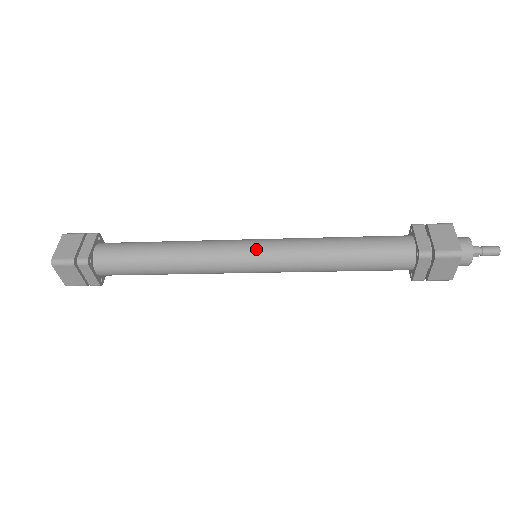
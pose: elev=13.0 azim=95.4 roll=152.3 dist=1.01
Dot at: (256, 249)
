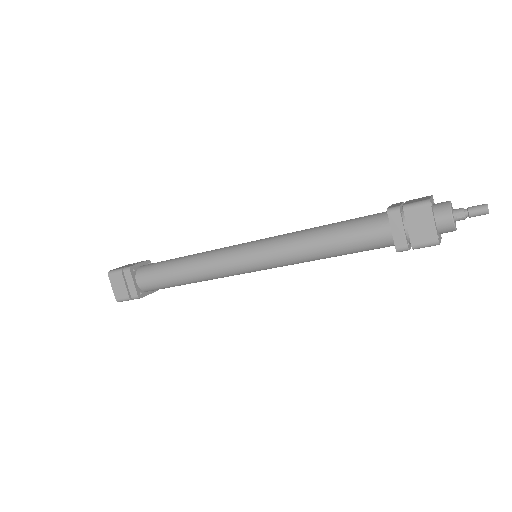
Dot at: (252, 242)
